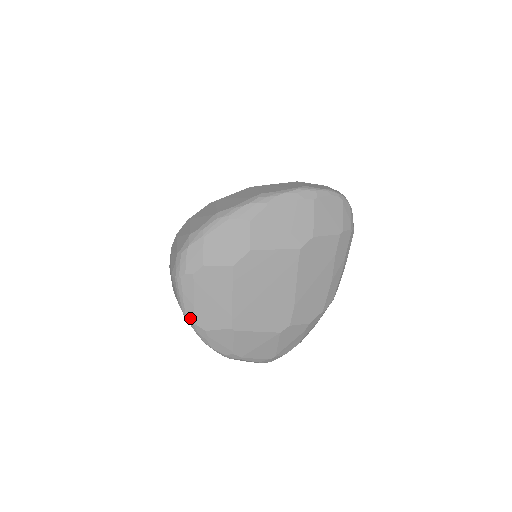
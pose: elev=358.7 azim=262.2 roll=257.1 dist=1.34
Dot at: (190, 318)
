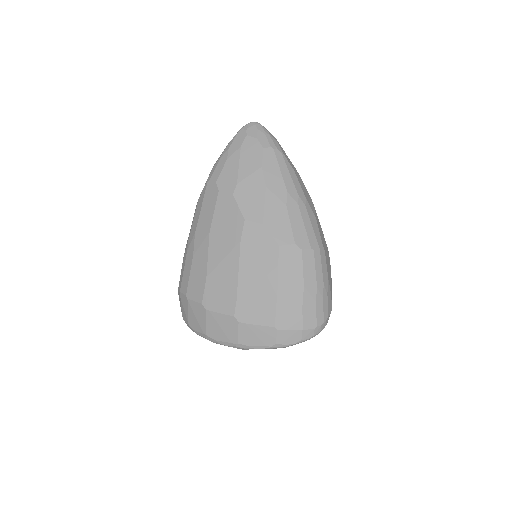
Dot at: occluded
